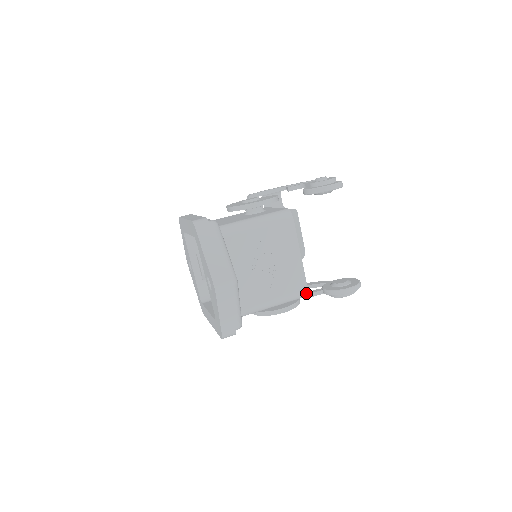
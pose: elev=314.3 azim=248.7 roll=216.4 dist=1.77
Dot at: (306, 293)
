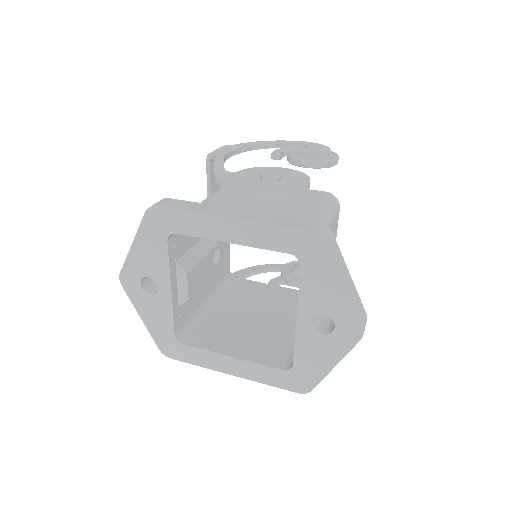
Dot at: occluded
